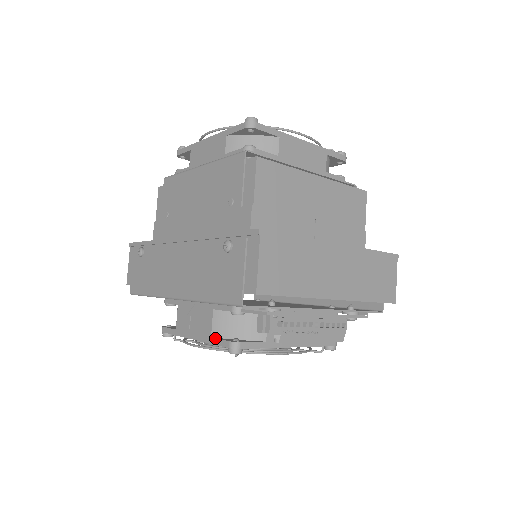
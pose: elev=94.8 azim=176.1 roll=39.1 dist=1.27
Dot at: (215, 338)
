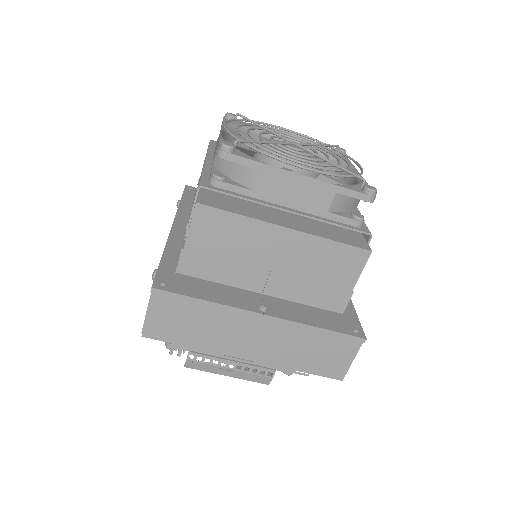
Dot at: occluded
